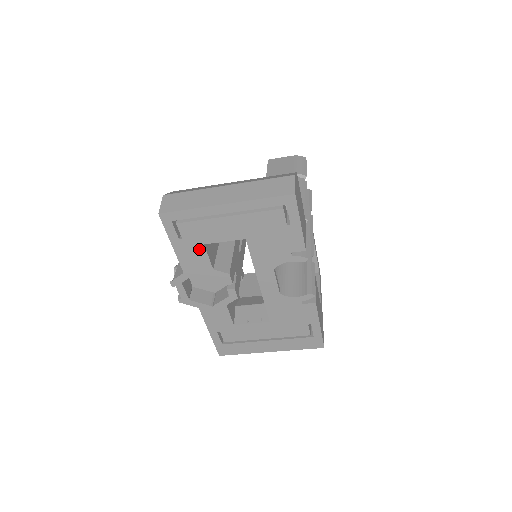
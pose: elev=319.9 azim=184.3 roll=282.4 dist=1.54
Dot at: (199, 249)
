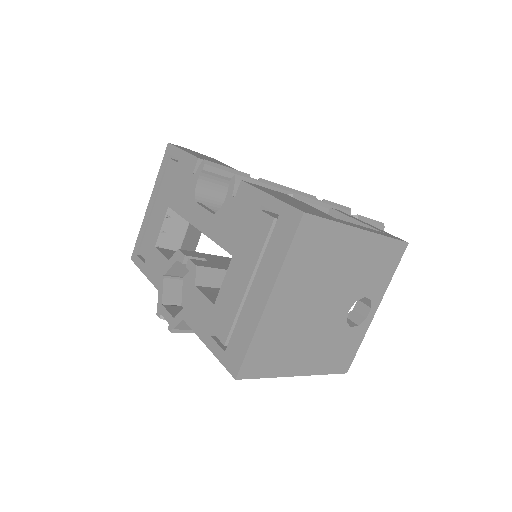
Dot at: (155, 255)
